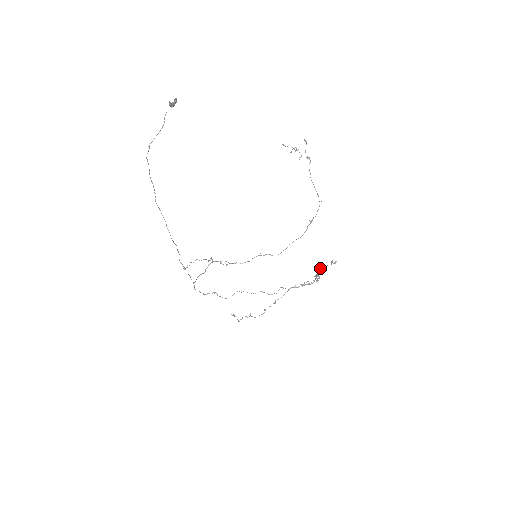
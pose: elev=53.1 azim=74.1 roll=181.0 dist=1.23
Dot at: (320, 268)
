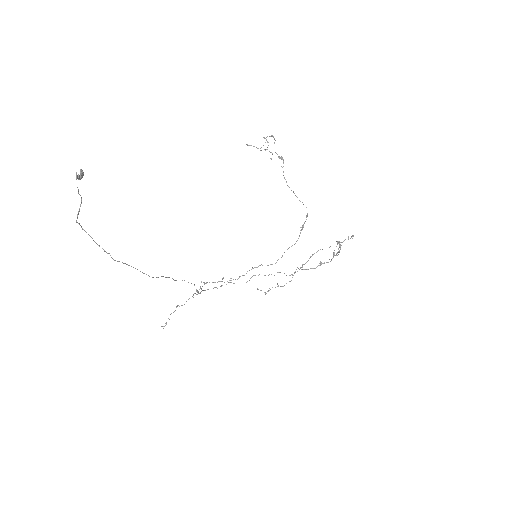
Dot at: occluded
